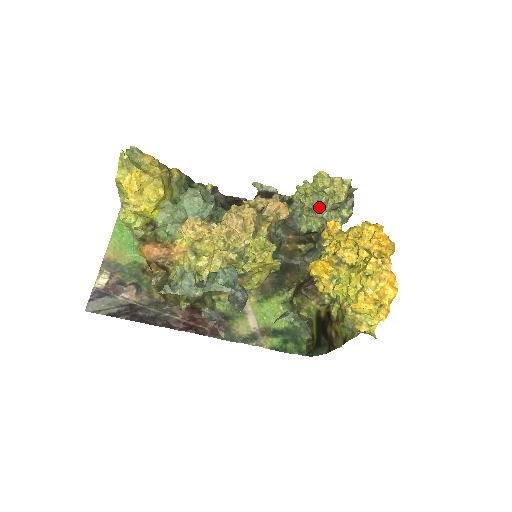
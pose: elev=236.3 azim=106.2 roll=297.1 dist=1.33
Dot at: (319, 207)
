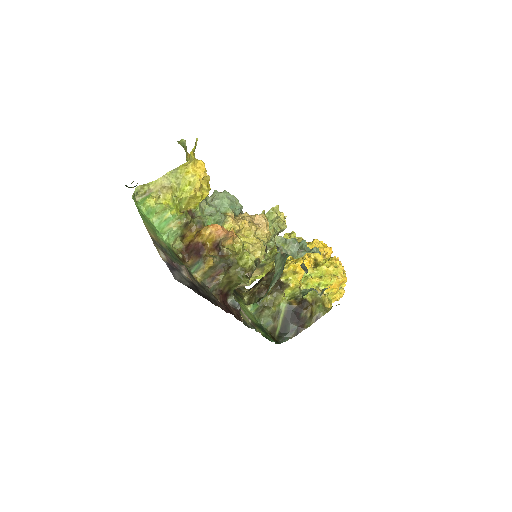
Dot at: (274, 230)
